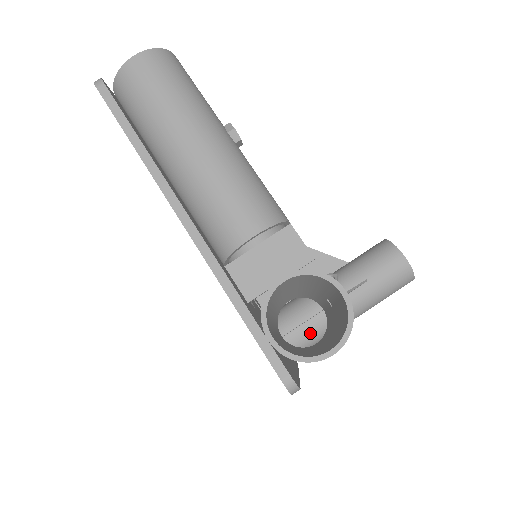
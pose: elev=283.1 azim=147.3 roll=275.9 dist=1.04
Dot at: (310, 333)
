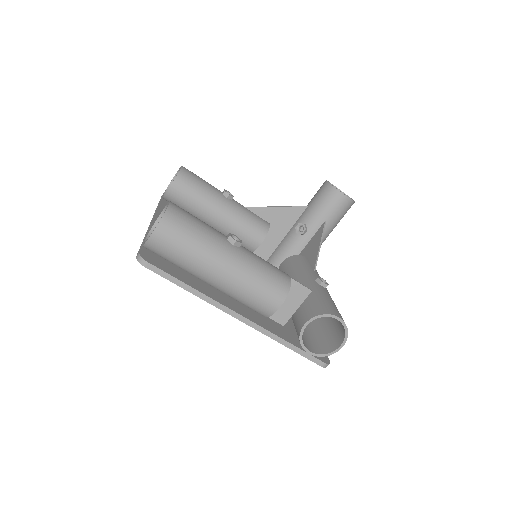
Dot at: occluded
